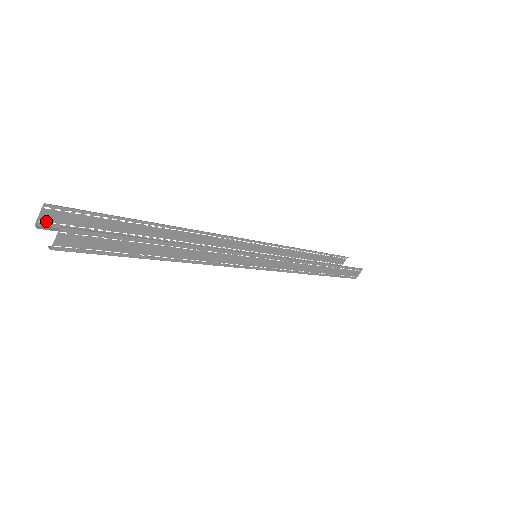
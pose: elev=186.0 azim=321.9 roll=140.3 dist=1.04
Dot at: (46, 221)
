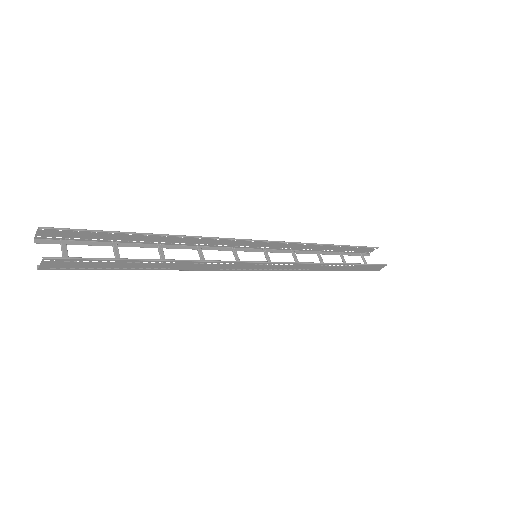
Dot at: (43, 236)
